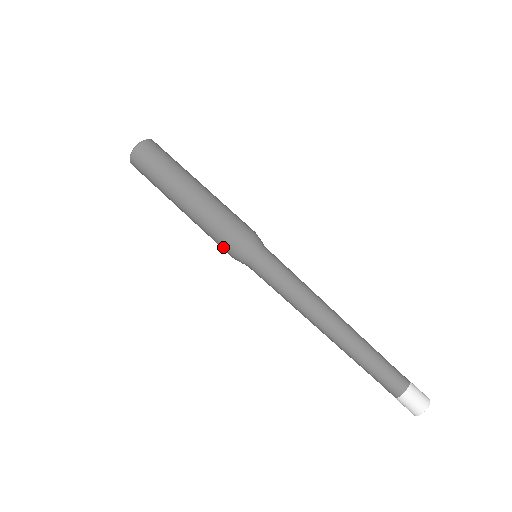
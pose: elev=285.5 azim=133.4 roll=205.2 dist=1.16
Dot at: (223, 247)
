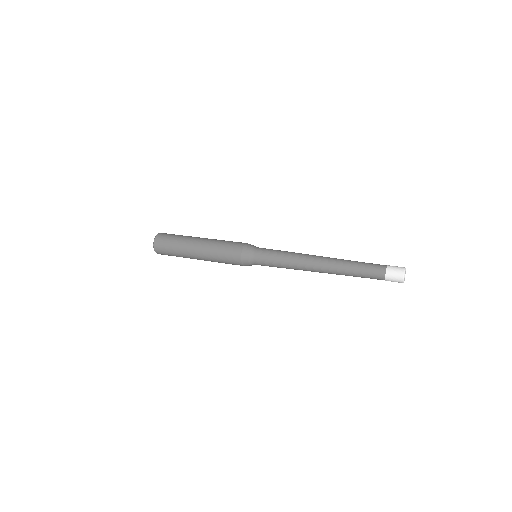
Dot at: (234, 248)
